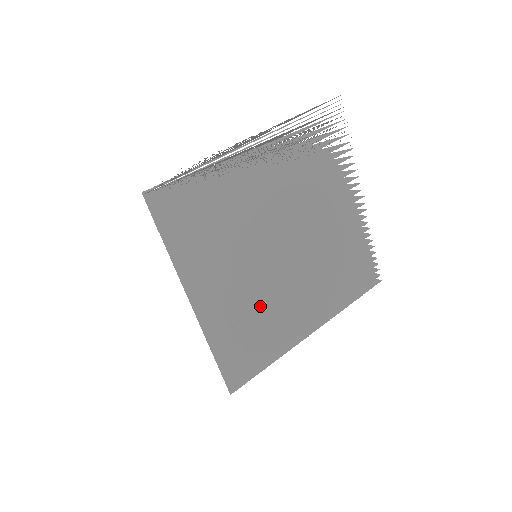
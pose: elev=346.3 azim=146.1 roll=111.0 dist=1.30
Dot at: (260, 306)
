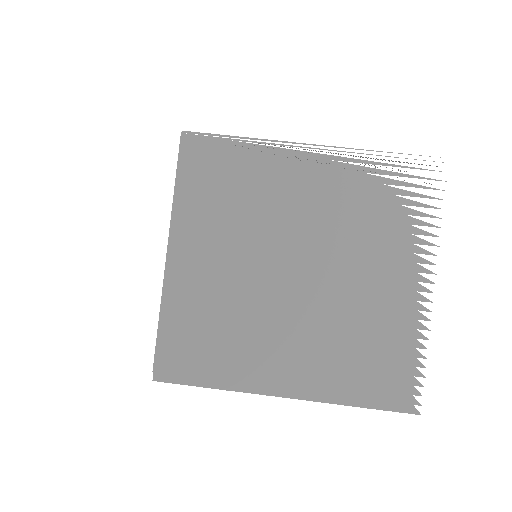
Dot at: (232, 311)
